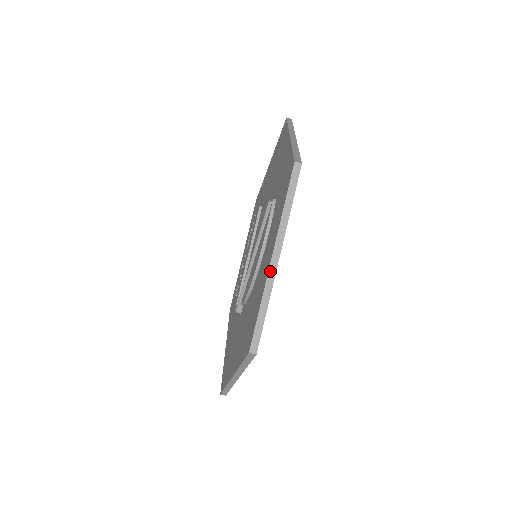
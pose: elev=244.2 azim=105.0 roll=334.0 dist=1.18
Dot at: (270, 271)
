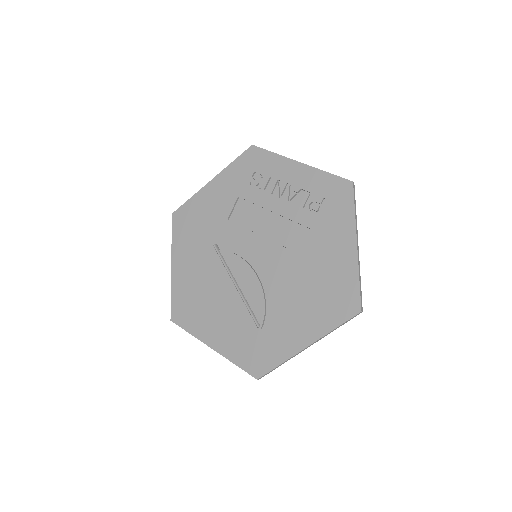
Dot at: occluded
